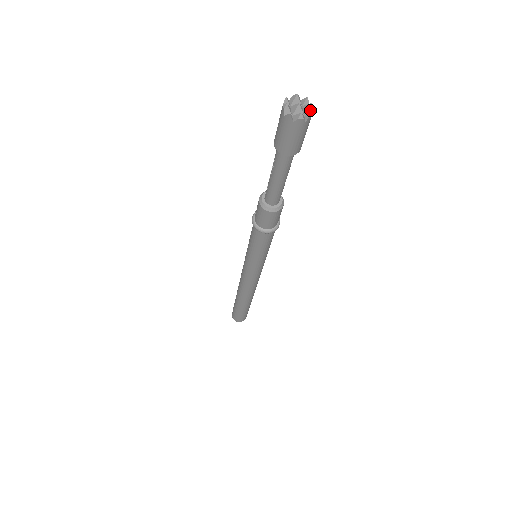
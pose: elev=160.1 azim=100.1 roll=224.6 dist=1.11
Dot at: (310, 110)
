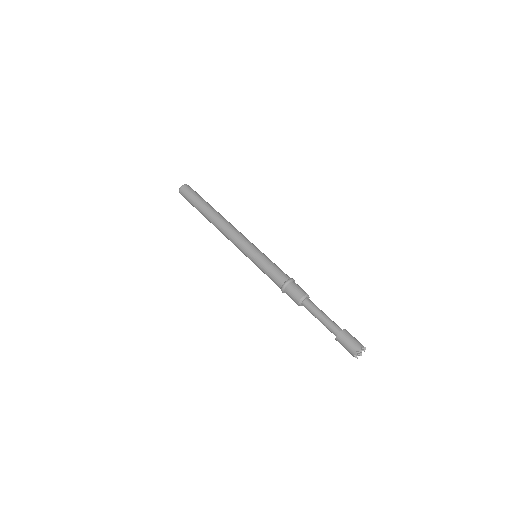
Dot at: (364, 349)
